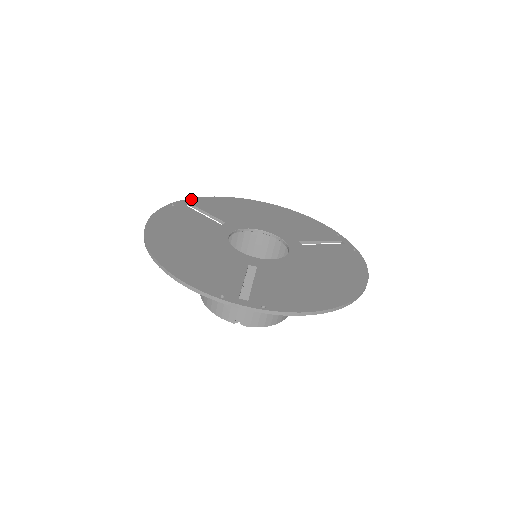
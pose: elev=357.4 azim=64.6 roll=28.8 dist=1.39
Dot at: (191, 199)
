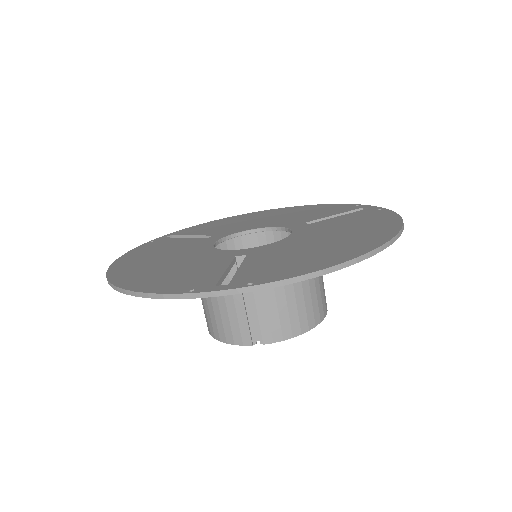
Dot at: (175, 232)
